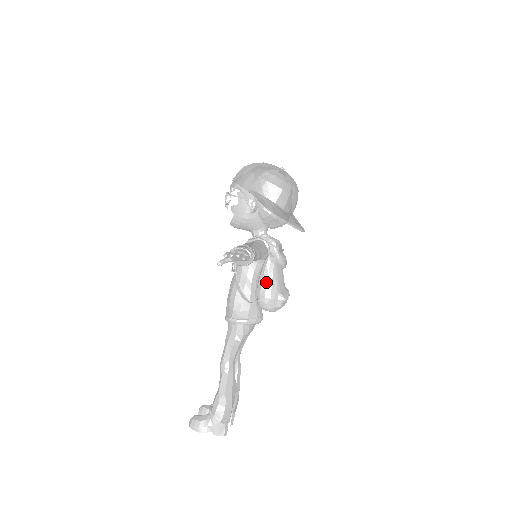
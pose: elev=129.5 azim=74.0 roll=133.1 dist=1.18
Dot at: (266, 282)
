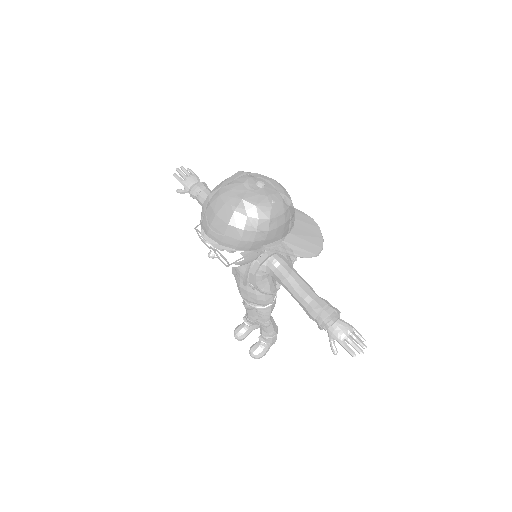
Dot at: occluded
